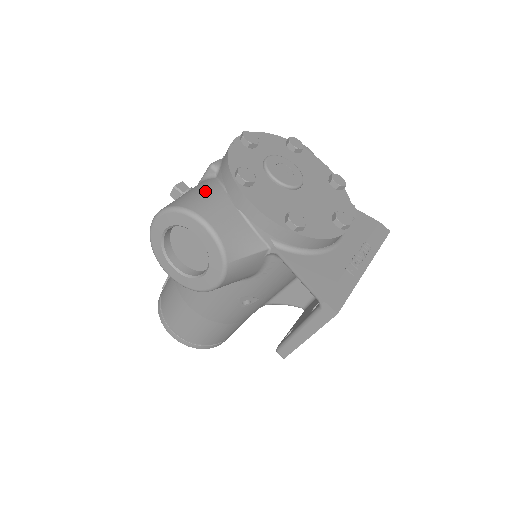
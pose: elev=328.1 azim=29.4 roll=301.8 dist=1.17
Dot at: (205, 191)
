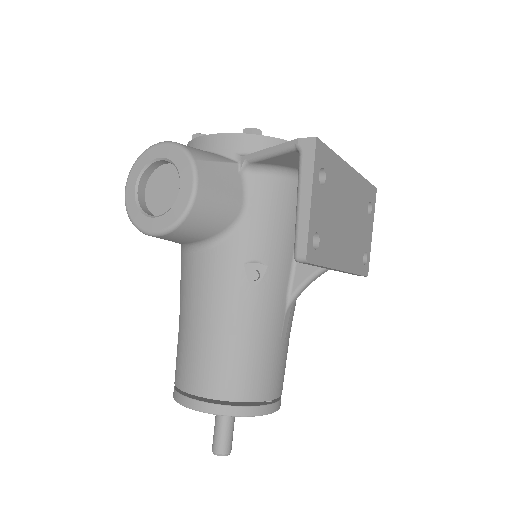
Dot at: occluded
